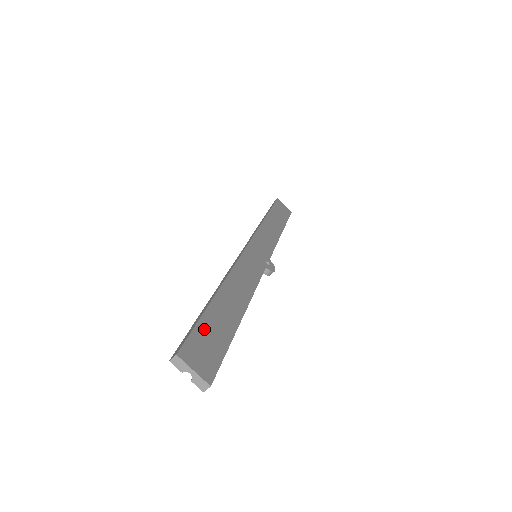
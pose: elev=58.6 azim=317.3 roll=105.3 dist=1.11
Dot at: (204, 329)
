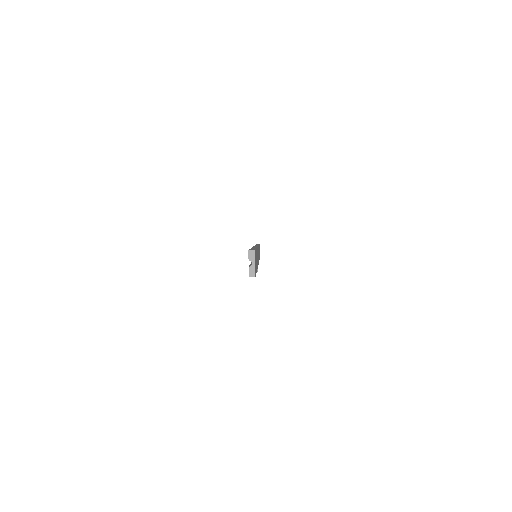
Dot at: occluded
